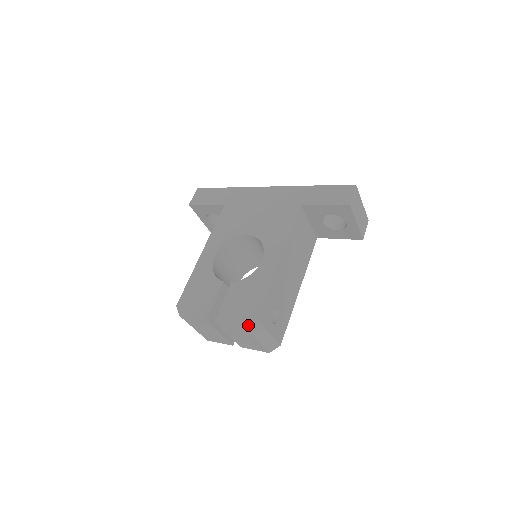
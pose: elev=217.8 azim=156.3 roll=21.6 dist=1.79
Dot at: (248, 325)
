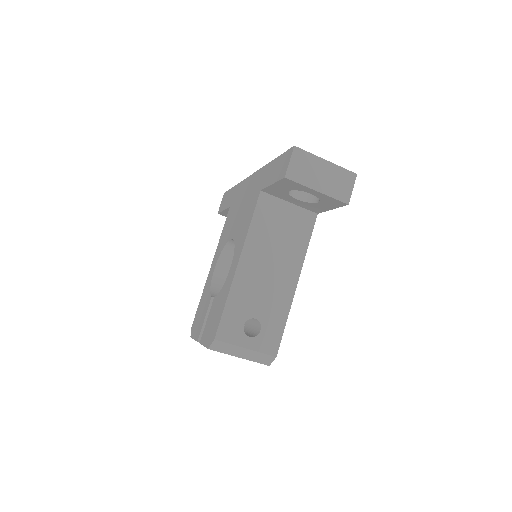
Dot at: (210, 346)
